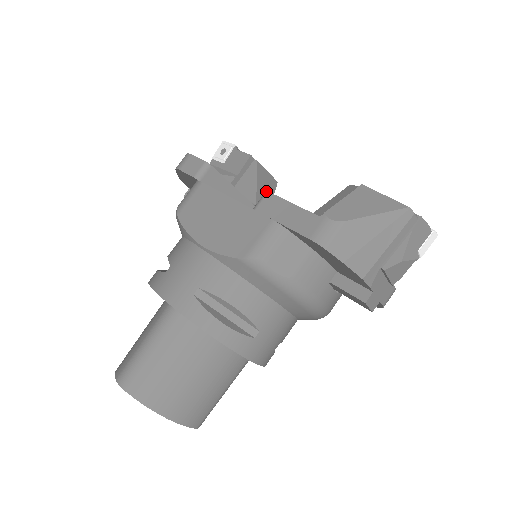
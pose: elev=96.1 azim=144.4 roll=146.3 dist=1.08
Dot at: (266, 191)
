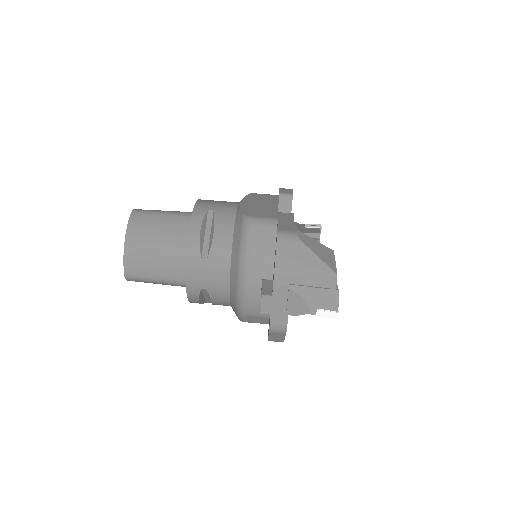
Dot at: occluded
